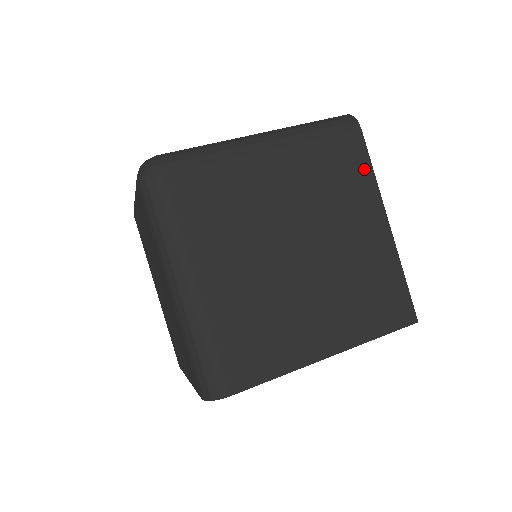
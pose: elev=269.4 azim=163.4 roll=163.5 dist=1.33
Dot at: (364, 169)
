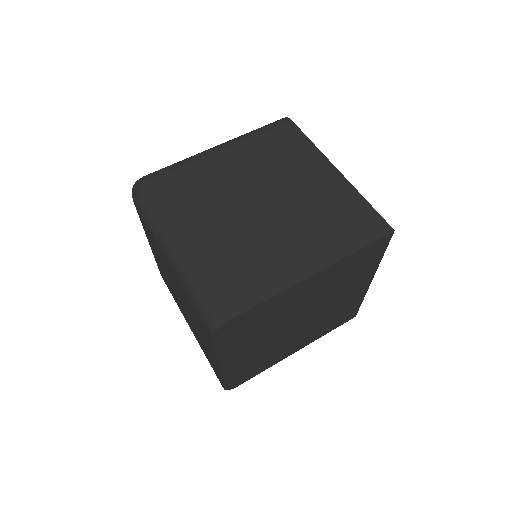
Dot at: (303, 142)
